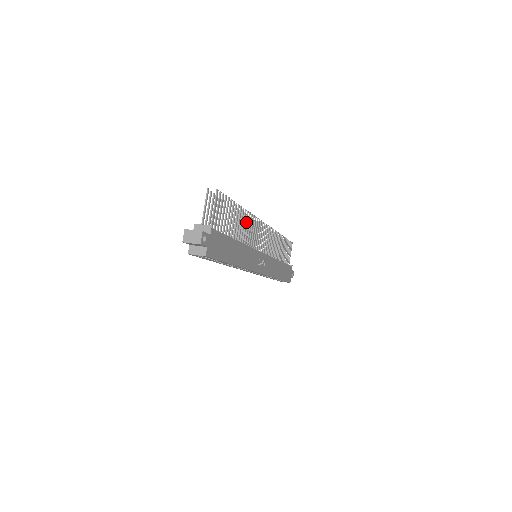
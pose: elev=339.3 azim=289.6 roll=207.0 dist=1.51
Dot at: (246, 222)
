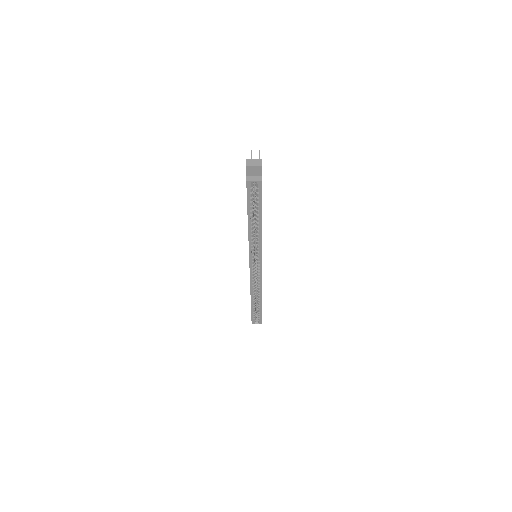
Dot at: occluded
